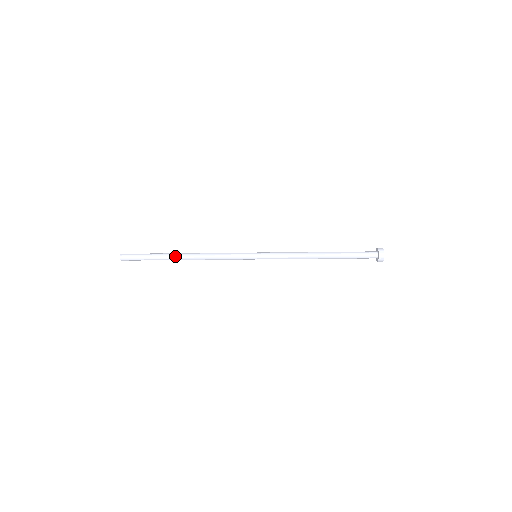
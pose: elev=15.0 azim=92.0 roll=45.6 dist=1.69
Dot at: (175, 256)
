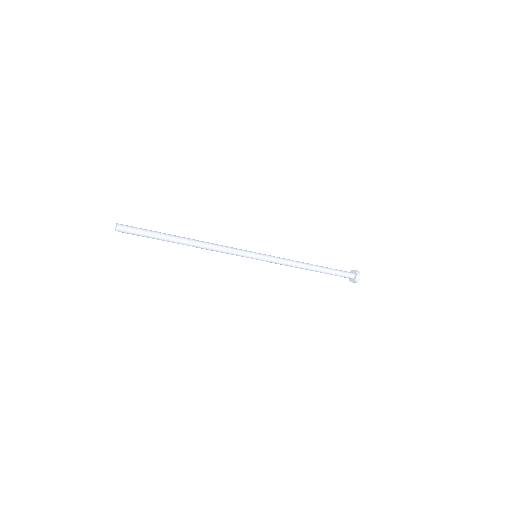
Dot at: (178, 241)
